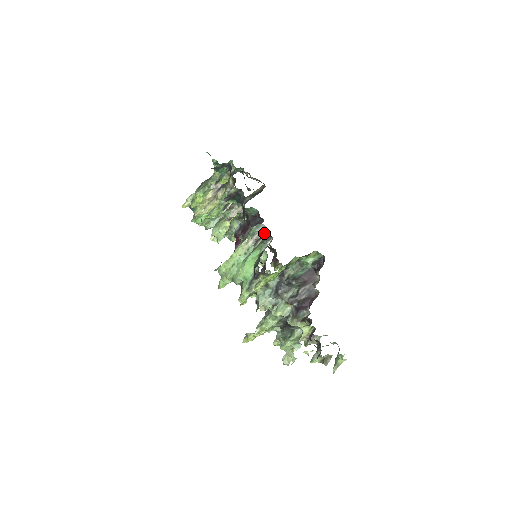
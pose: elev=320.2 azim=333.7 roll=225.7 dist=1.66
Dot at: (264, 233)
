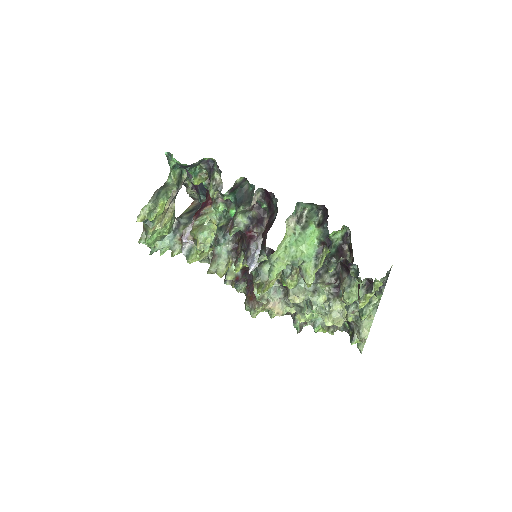
Dot at: (303, 211)
